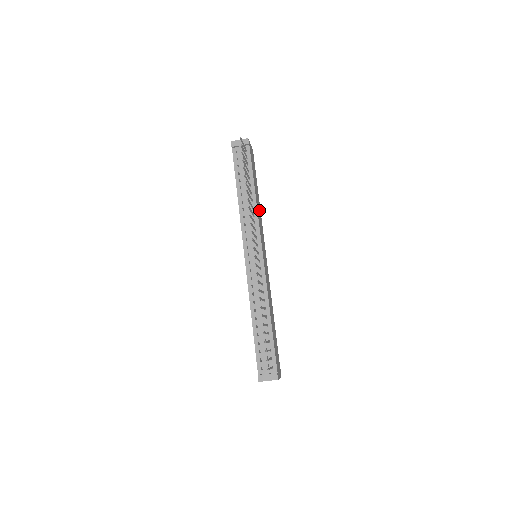
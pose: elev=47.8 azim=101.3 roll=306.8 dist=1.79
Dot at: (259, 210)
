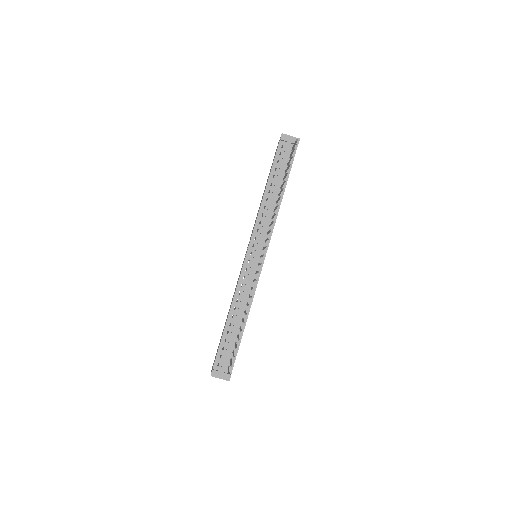
Dot at: occluded
